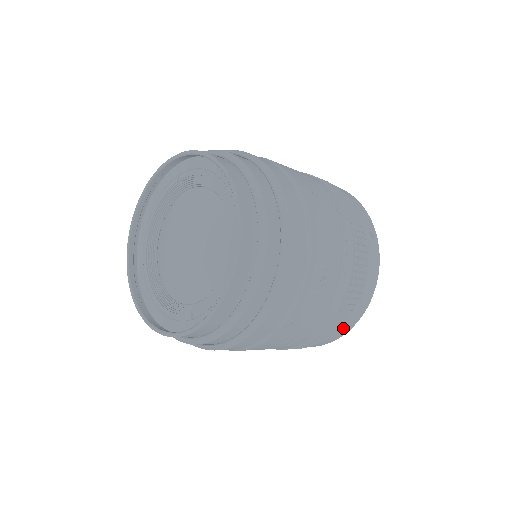
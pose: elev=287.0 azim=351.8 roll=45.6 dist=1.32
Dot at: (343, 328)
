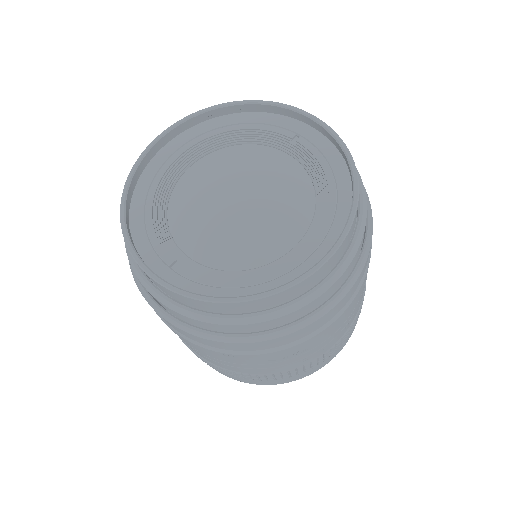
Dot at: (243, 379)
